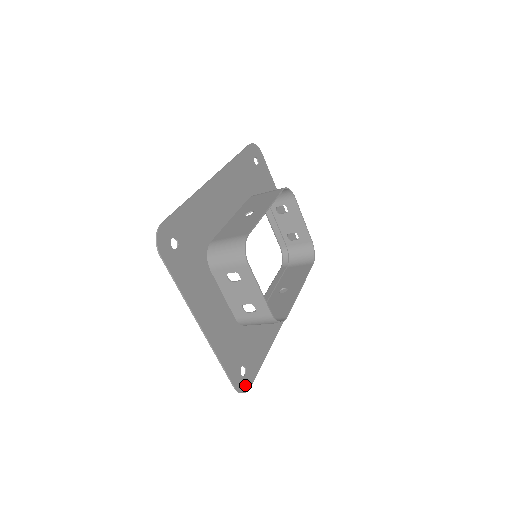
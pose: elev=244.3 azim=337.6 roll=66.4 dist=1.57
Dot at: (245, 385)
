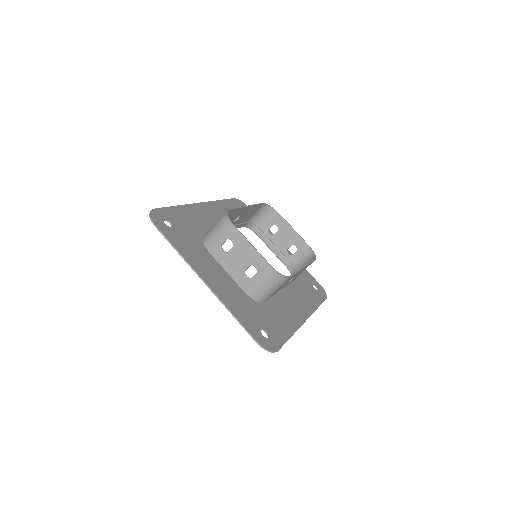
Dot at: (270, 346)
